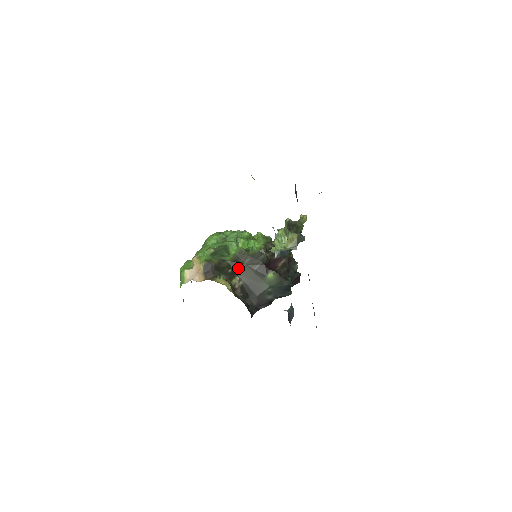
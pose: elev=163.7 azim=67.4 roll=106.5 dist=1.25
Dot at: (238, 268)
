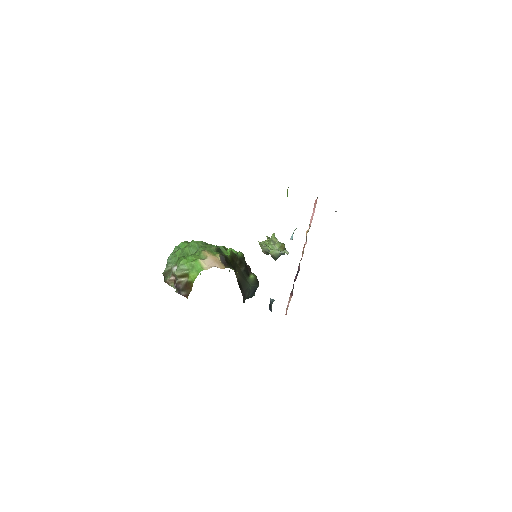
Dot at: (235, 266)
